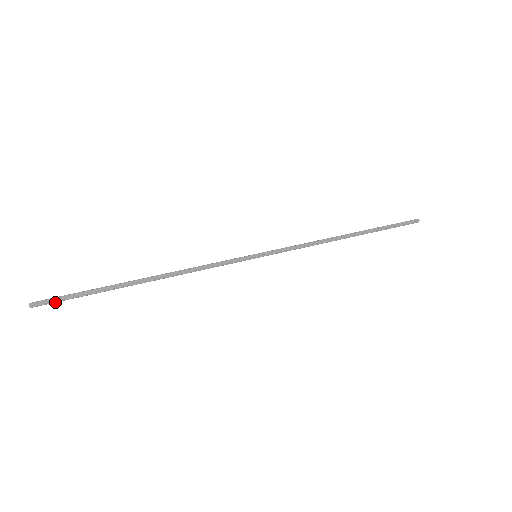
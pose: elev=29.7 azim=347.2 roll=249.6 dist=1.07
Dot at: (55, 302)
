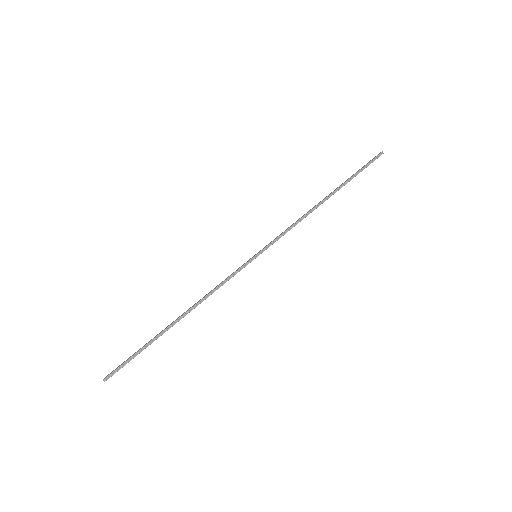
Dot at: occluded
